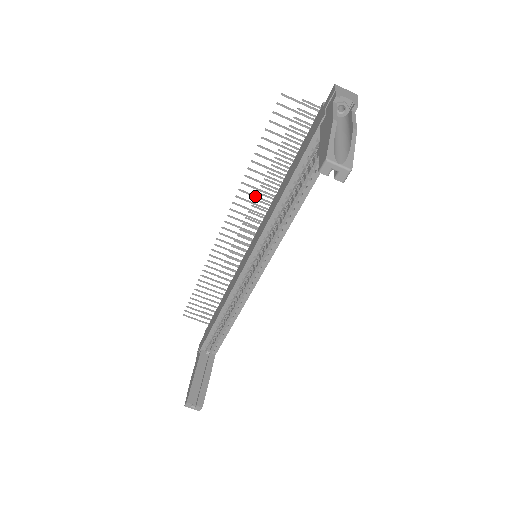
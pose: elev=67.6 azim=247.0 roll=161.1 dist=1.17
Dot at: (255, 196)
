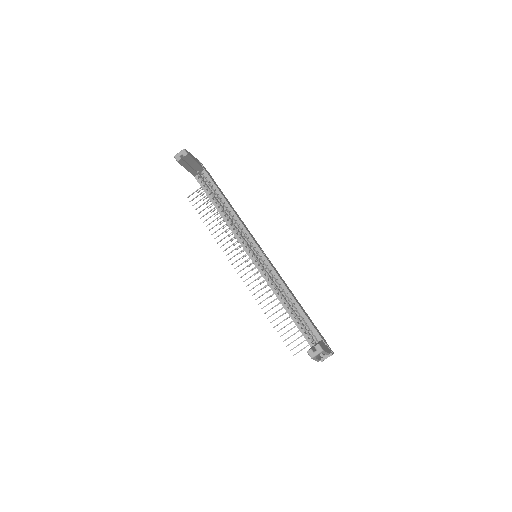
Dot at: (228, 241)
